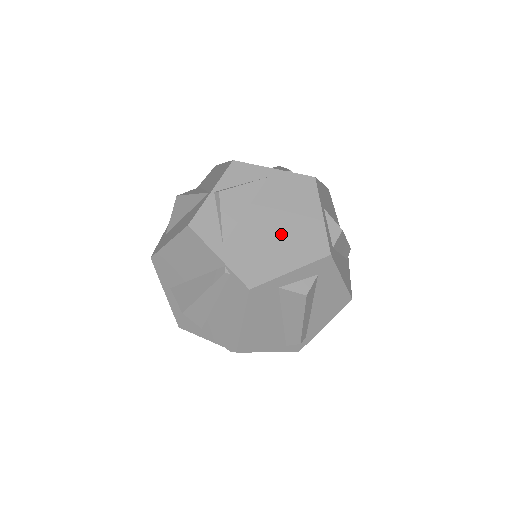
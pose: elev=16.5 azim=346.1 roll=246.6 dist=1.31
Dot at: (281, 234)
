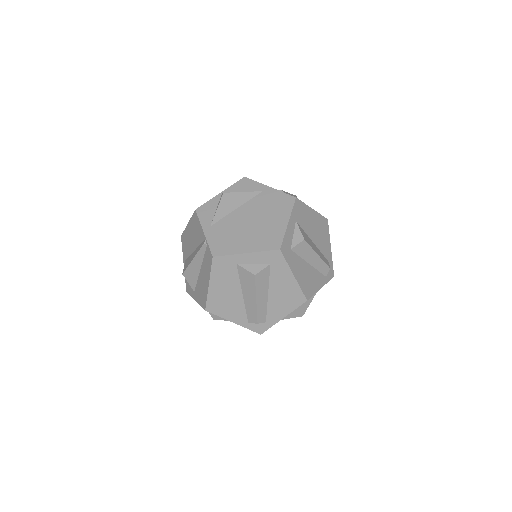
Dot at: (252, 228)
